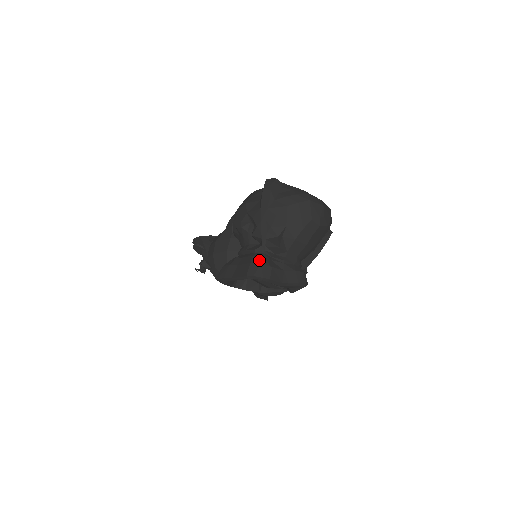
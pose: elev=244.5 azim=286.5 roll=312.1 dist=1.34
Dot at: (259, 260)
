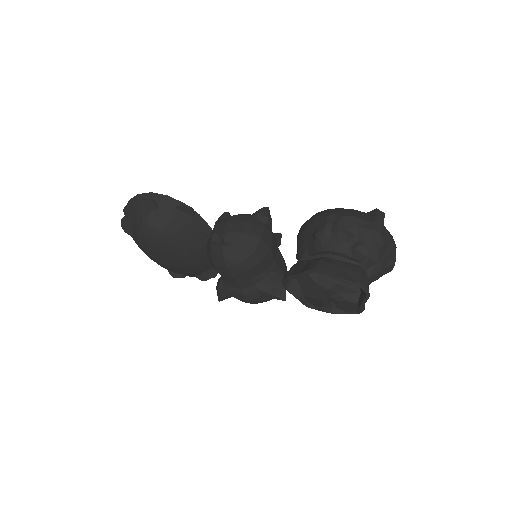
Dot at: (365, 274)
